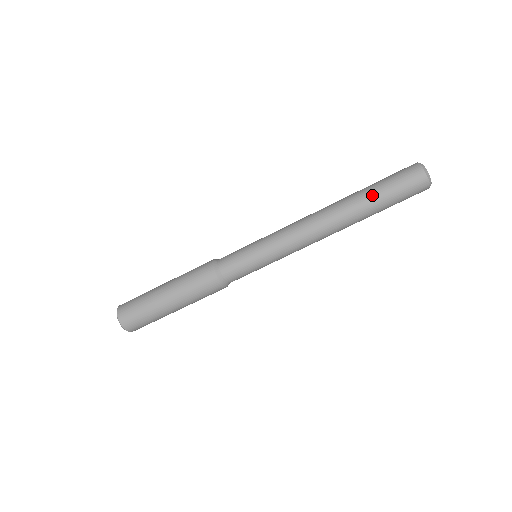
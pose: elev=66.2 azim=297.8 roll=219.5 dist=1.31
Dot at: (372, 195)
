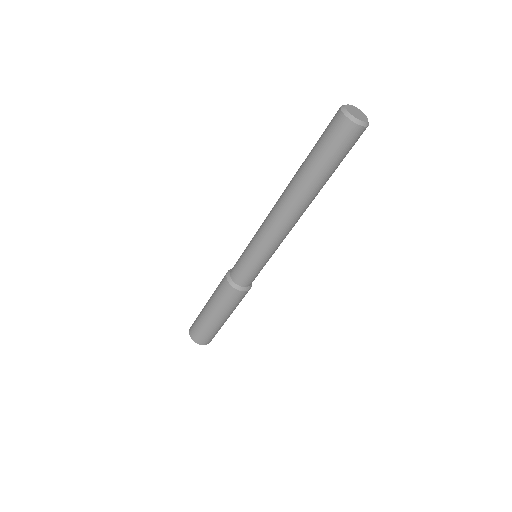
Dot at: (323, 173)
